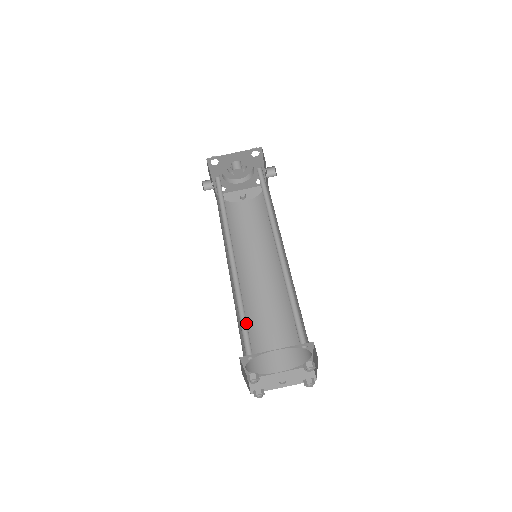
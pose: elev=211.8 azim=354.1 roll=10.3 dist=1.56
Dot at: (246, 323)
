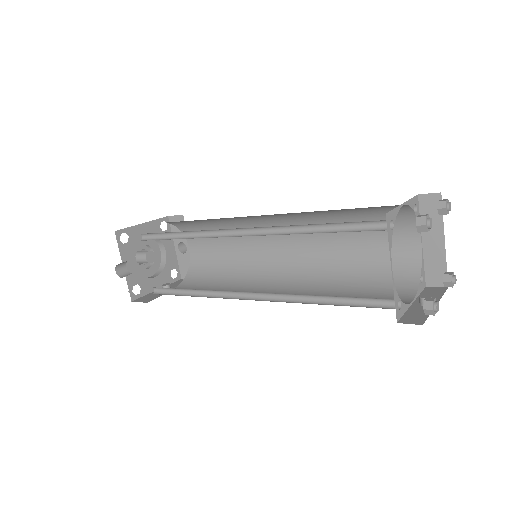
Dot at: (339, 229)
